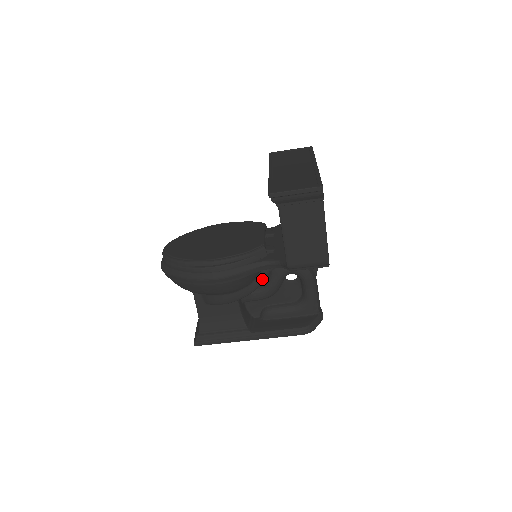
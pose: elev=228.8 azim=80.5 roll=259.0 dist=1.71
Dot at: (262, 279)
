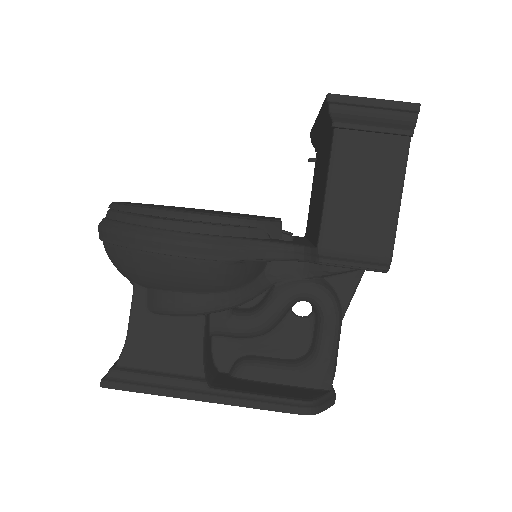
Dot at: (257, 291)
